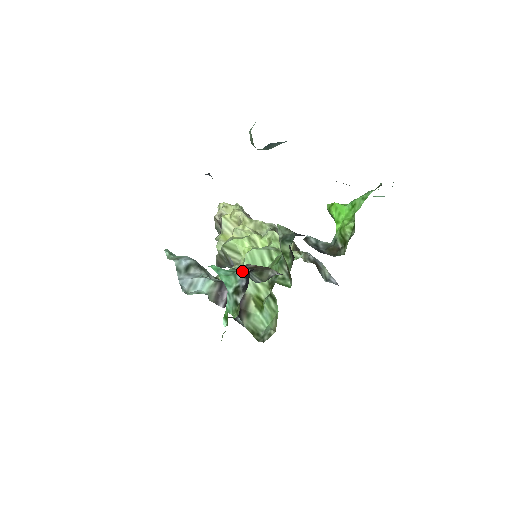
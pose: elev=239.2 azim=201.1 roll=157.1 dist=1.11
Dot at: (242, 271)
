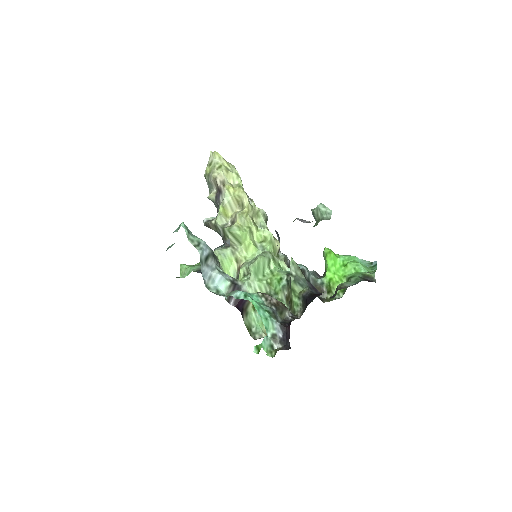
Dot at: (273, 313)
